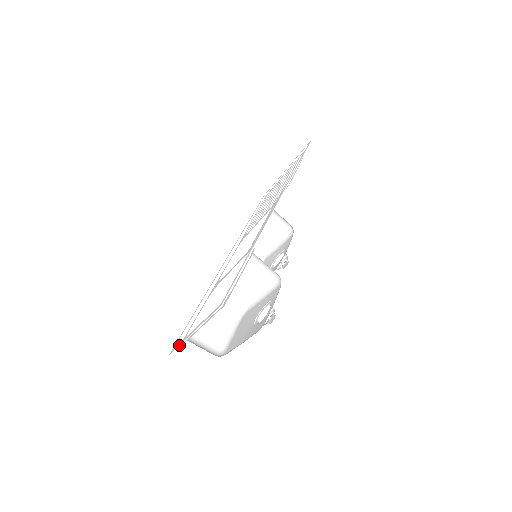
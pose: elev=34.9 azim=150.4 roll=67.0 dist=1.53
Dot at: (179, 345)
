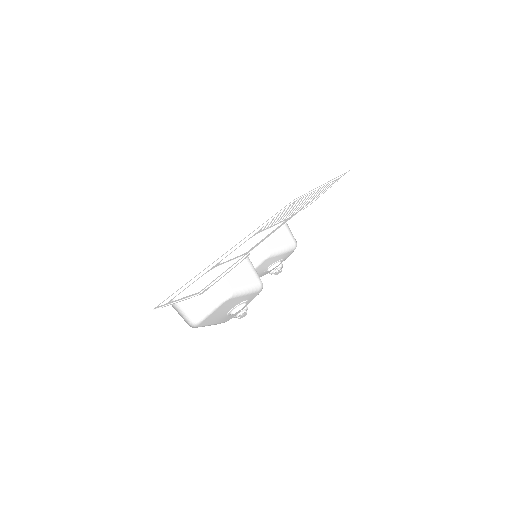
Dot at: (162, 306)
